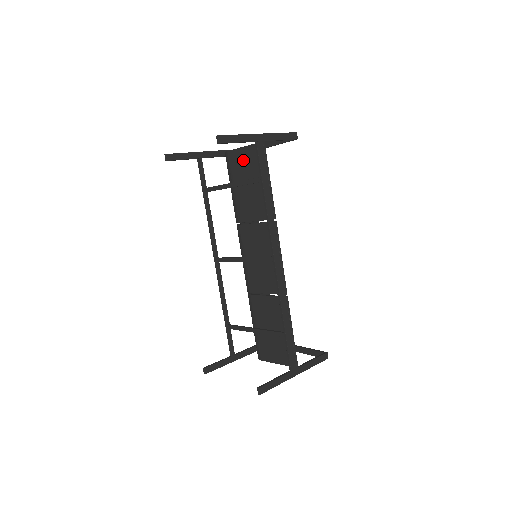
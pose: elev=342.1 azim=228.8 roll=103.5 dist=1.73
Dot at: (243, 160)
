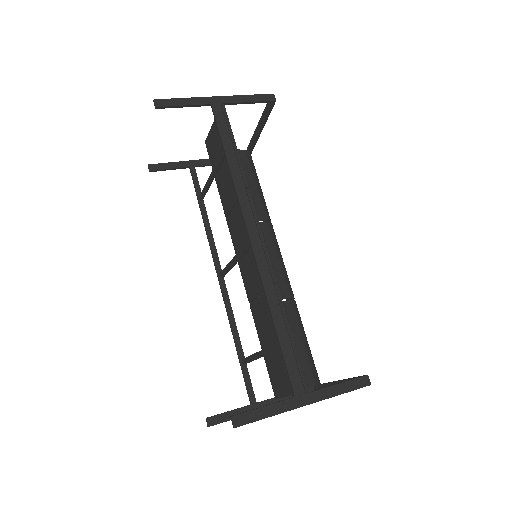
Dot at: (214, 139)
